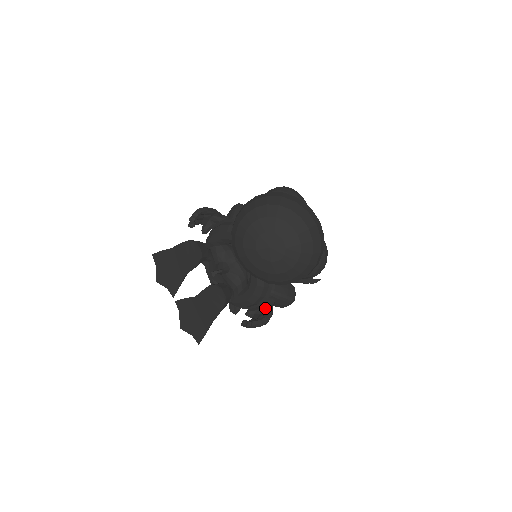
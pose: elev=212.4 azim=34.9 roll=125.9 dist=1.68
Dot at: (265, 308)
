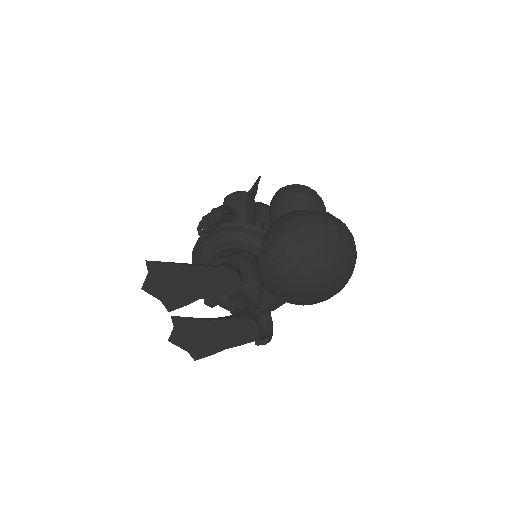
Dot at: (266, 317)
